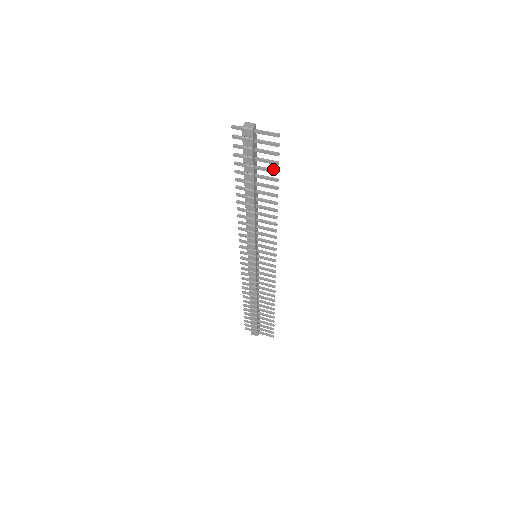
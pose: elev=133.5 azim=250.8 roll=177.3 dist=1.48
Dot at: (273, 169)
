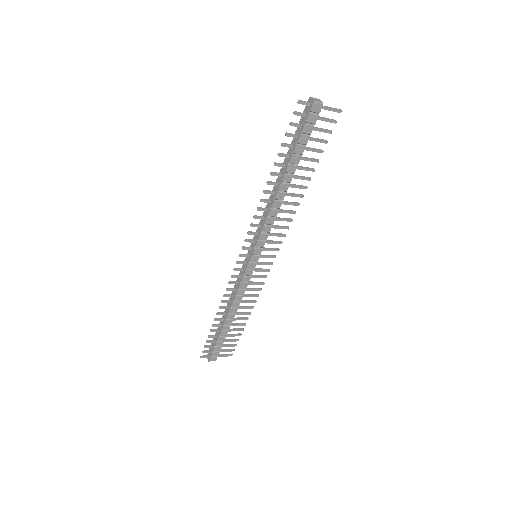
Dot at: (318, 149)
